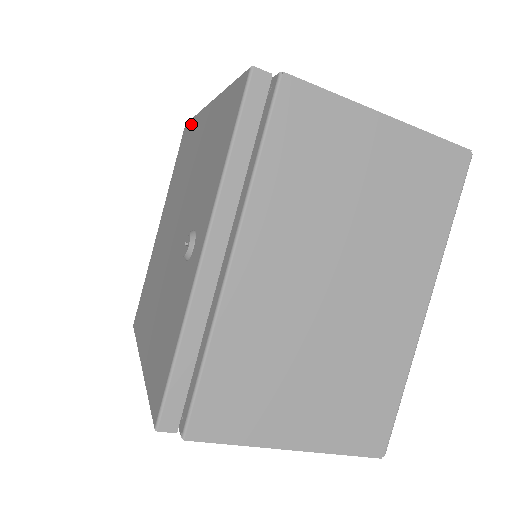
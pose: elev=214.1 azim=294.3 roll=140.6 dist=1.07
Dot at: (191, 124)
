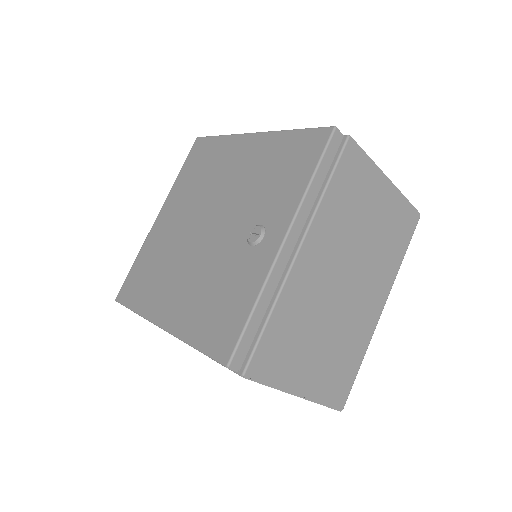
Dot at: (215, 141)
